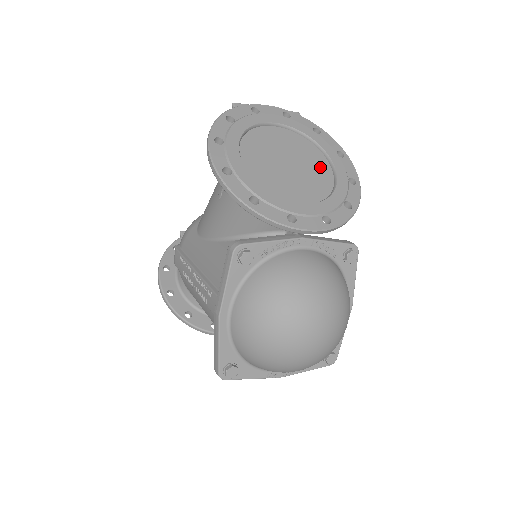
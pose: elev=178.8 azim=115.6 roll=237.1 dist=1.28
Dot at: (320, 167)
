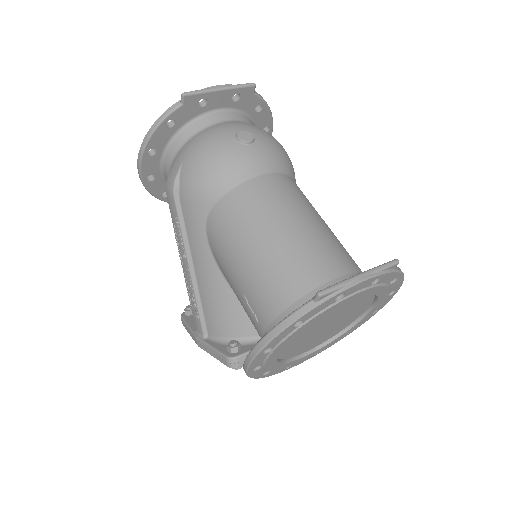
Dot at: (357, 314)
